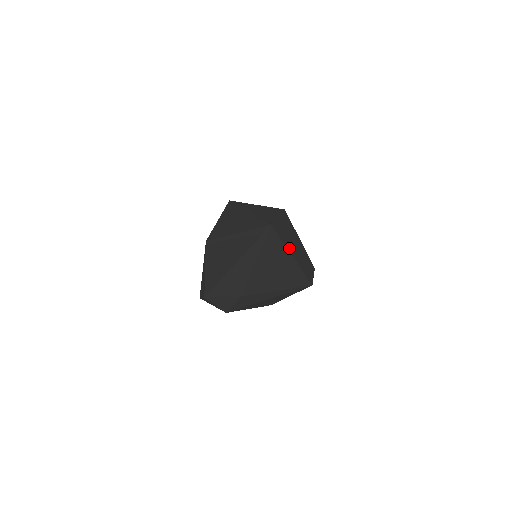
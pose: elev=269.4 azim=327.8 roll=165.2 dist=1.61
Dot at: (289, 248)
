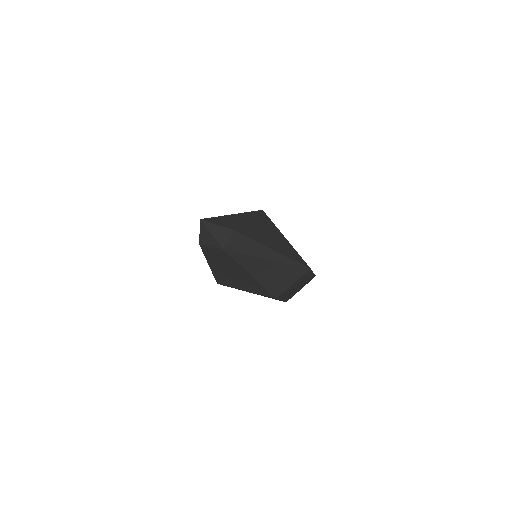
Dot at: occluded
